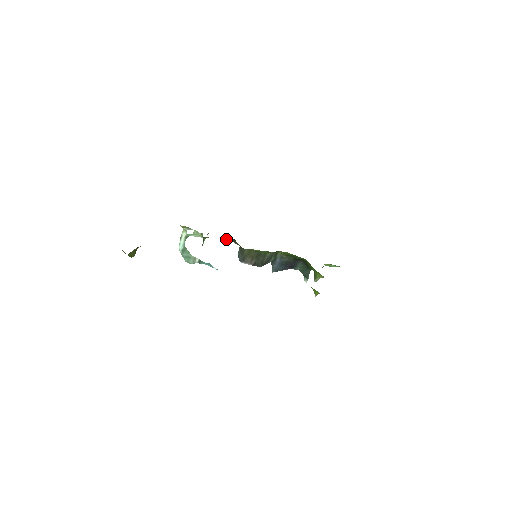
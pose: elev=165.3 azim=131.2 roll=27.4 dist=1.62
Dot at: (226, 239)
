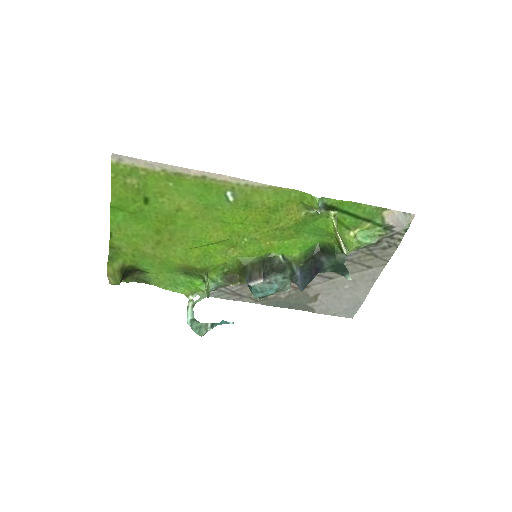
Dot at: (233, 283)
